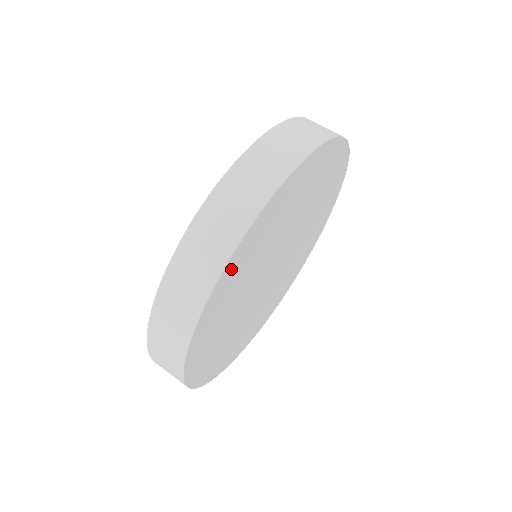
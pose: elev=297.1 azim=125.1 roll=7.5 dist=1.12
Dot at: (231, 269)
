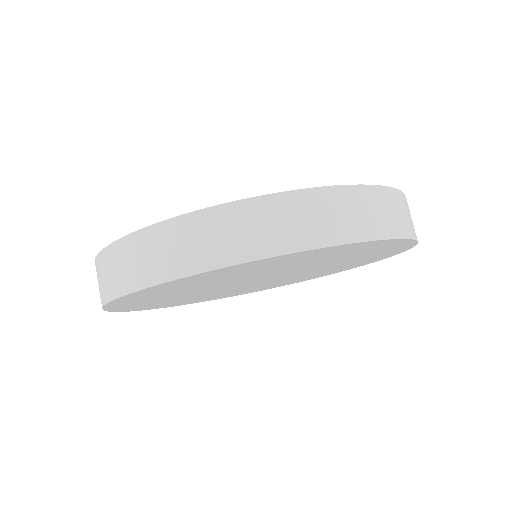
Dot at: (122, 307)
